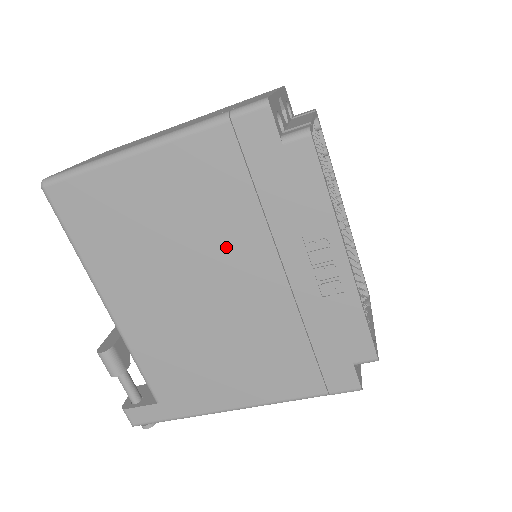
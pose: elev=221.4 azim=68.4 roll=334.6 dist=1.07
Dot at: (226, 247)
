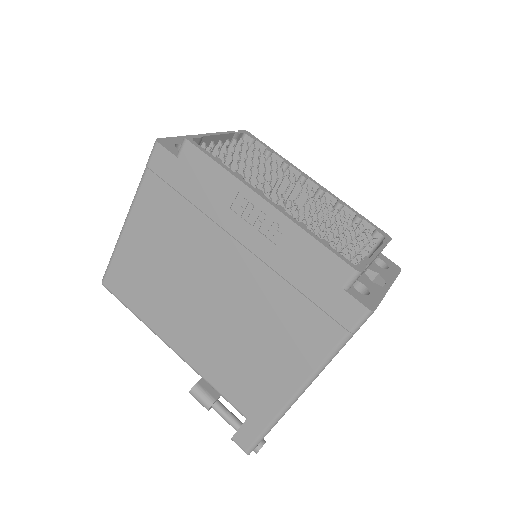
Dot at: (199, 252)
